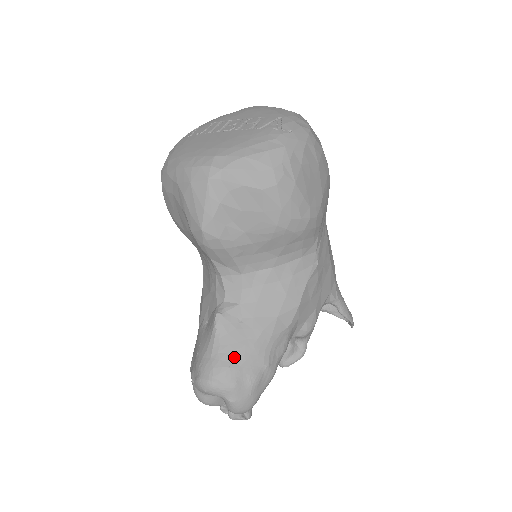
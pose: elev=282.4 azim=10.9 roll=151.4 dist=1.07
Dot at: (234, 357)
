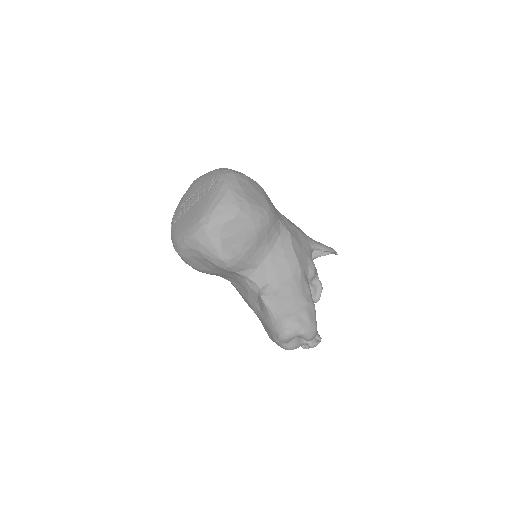
Dot at: (287, 310)
